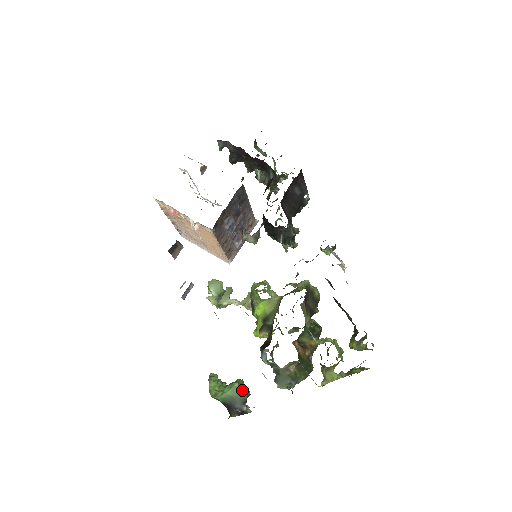
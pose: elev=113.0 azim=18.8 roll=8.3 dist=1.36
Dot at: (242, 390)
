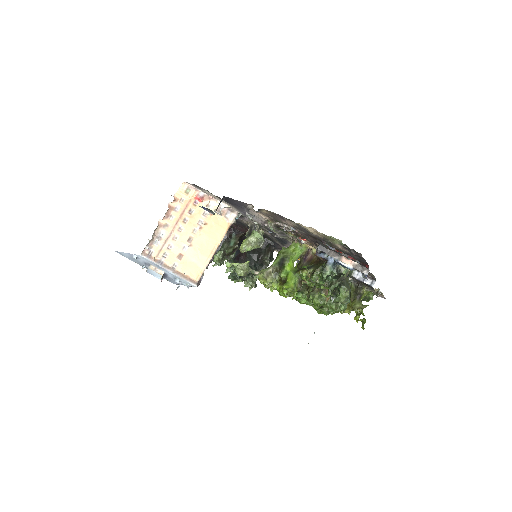
Dot at: occluded
